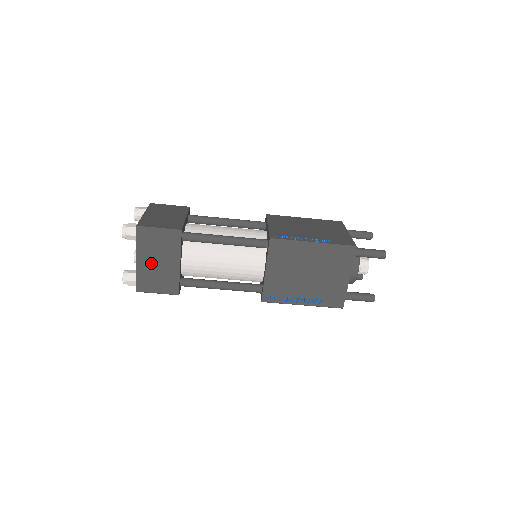
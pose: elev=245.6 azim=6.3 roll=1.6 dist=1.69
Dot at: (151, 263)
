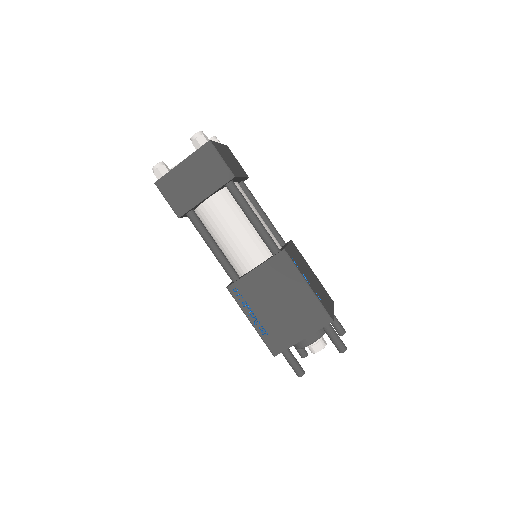
Dot at: (188, 175)
